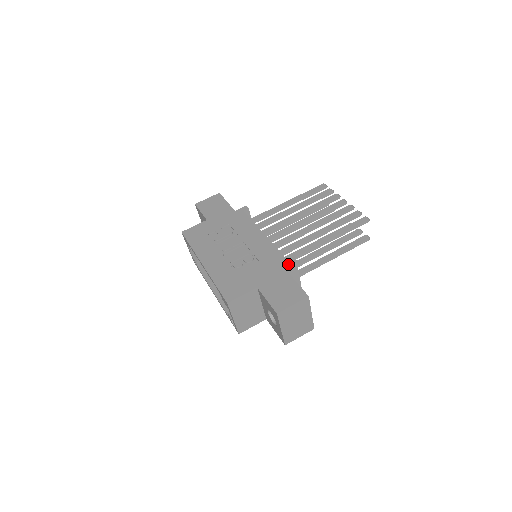
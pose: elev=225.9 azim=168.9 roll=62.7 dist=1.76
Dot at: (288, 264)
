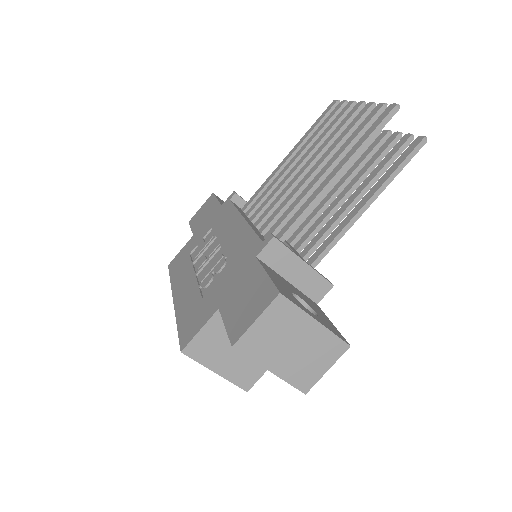
Dot at: (262, 248)
